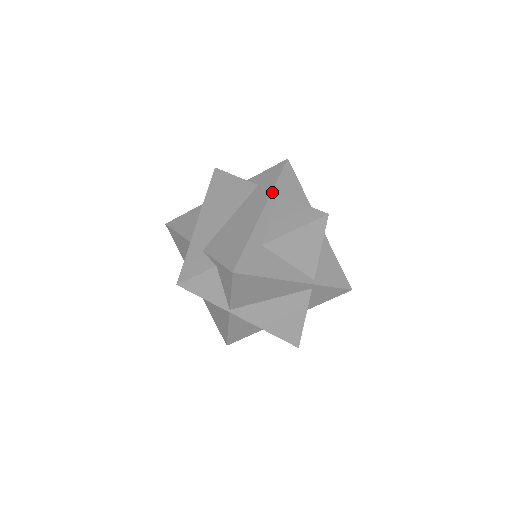
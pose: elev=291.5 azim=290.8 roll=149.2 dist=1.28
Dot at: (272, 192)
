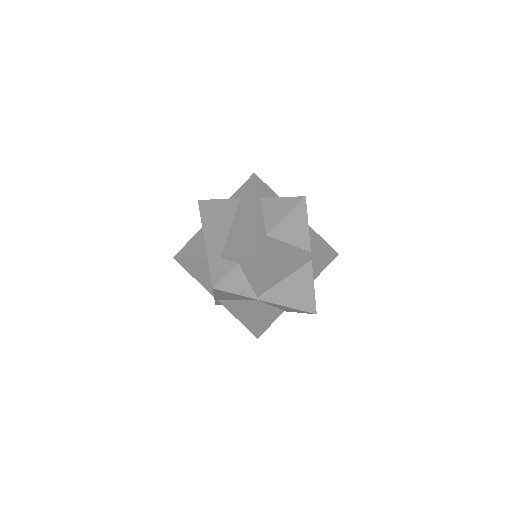
Dot at: (255, 198)
